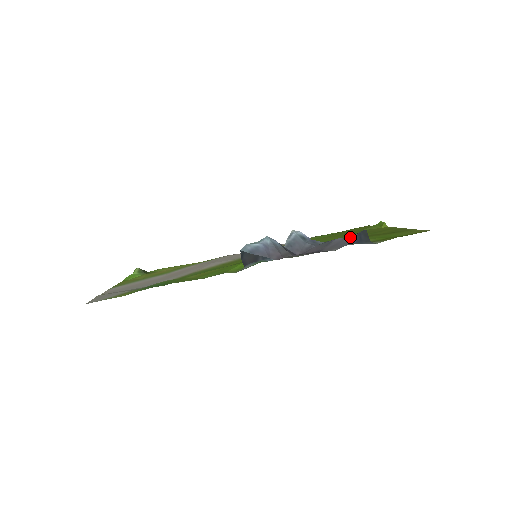
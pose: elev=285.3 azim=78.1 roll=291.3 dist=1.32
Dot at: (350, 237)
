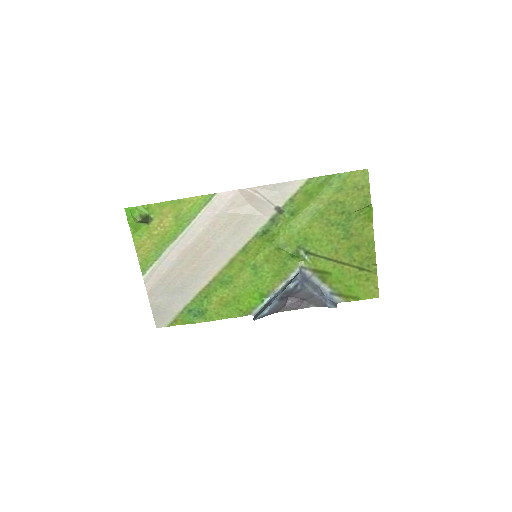
Dot at: (326, 304)
